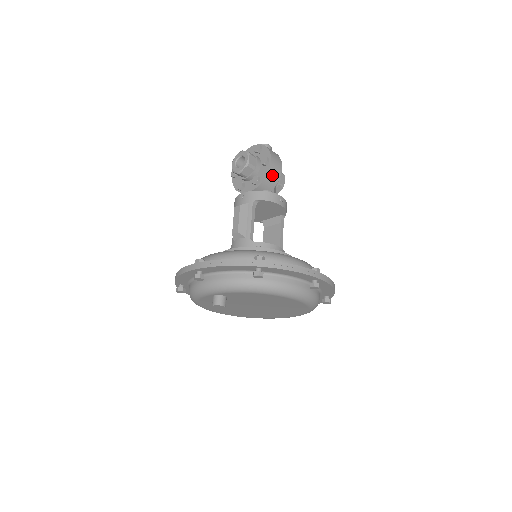
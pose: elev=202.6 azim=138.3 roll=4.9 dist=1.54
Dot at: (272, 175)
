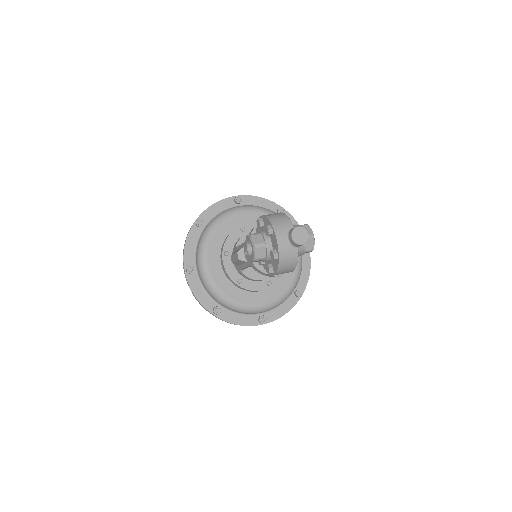
Dot at: occluded
